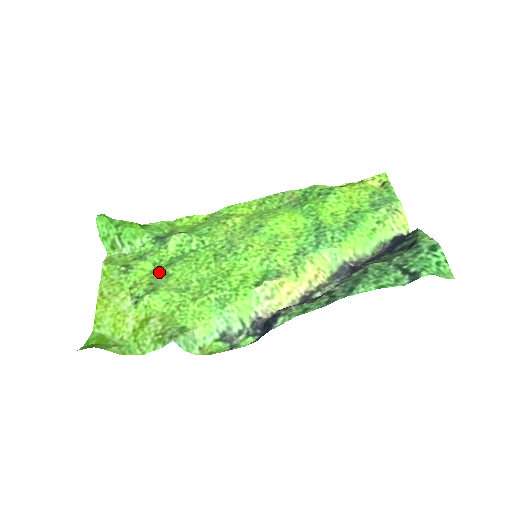
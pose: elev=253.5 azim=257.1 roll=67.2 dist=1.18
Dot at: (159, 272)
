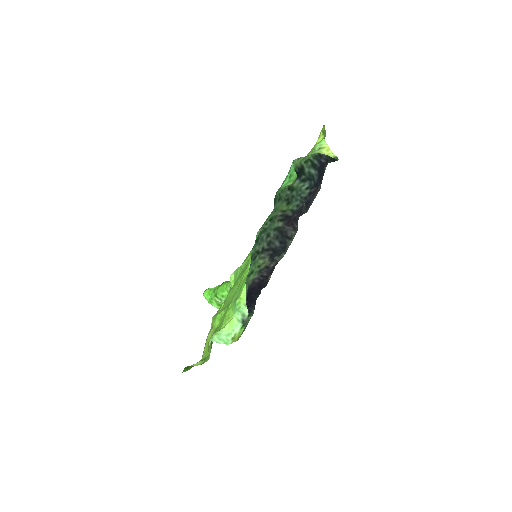
Dot at: occluded
